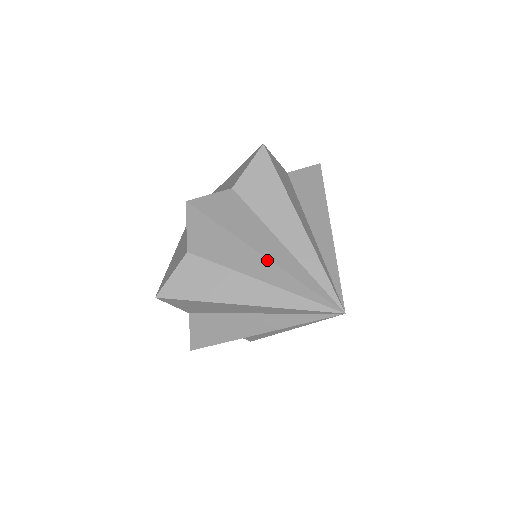
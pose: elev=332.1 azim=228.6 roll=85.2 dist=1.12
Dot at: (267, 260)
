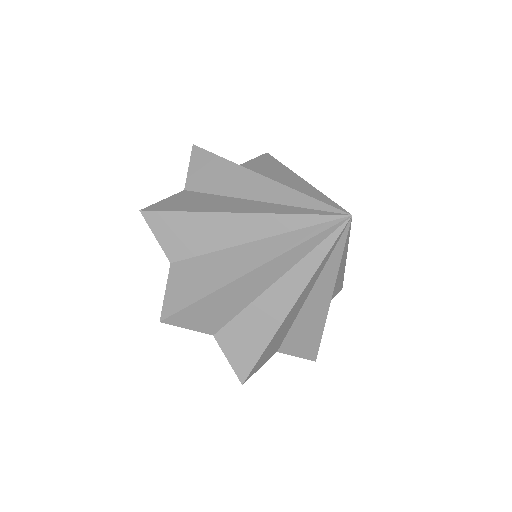
Dot at: (242, 215)
